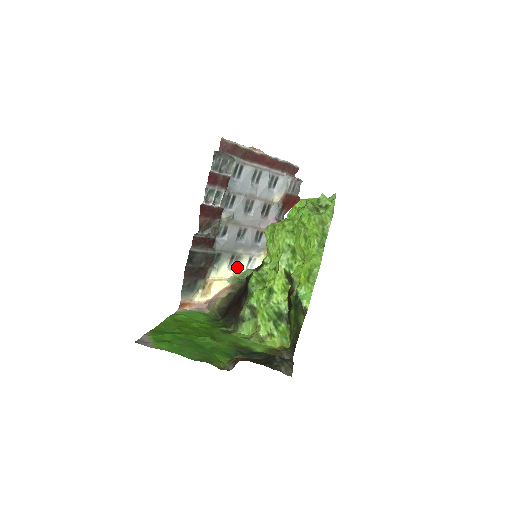
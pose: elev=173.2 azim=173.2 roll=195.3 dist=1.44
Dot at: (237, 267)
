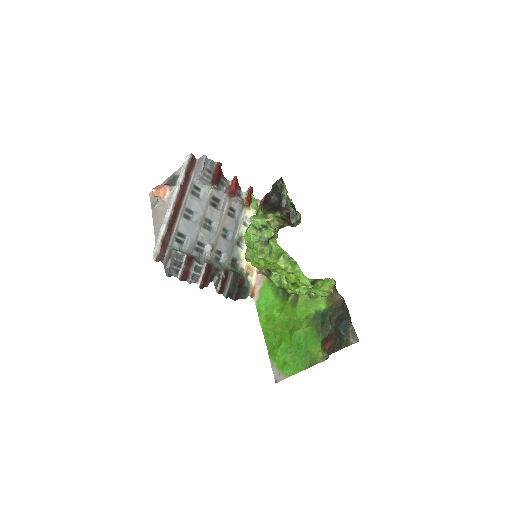
Dot at: occluded
